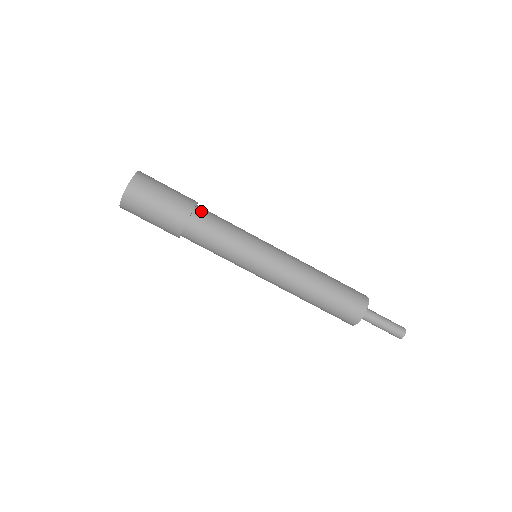
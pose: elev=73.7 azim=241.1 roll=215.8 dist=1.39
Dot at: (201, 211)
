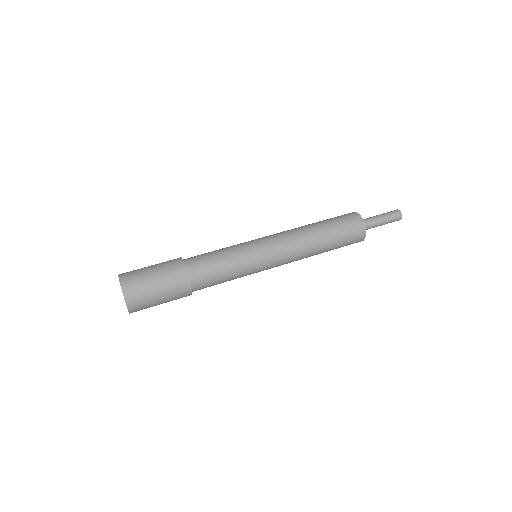
Dot at: (190, 261)
